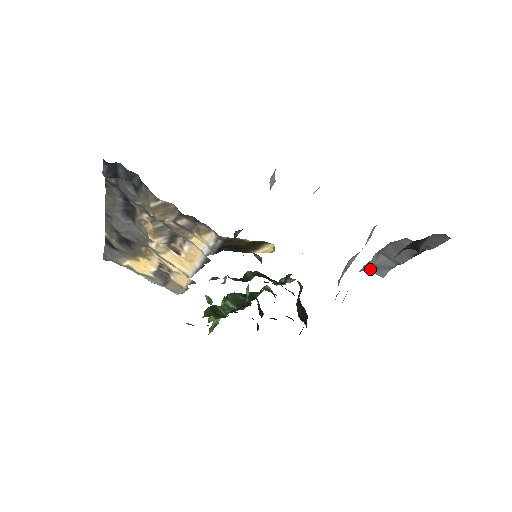
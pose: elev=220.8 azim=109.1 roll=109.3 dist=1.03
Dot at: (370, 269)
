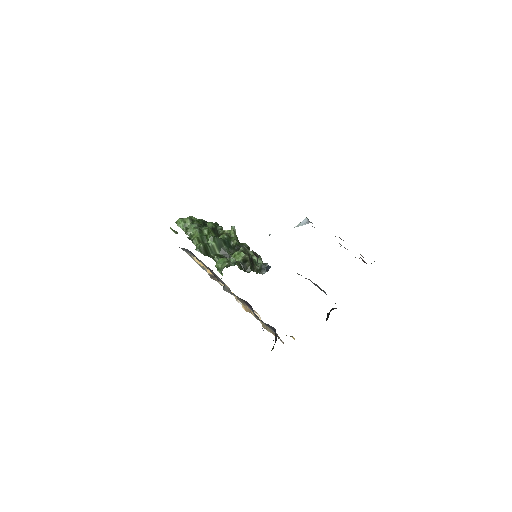
Dot at: occluded
